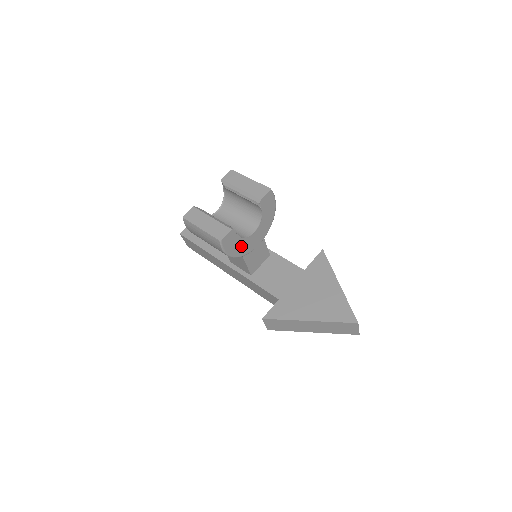
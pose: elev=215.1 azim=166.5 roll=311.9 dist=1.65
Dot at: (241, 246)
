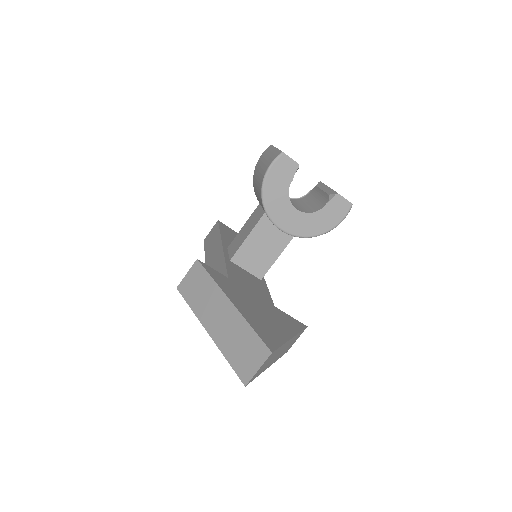
Dot at: (278, 196)
